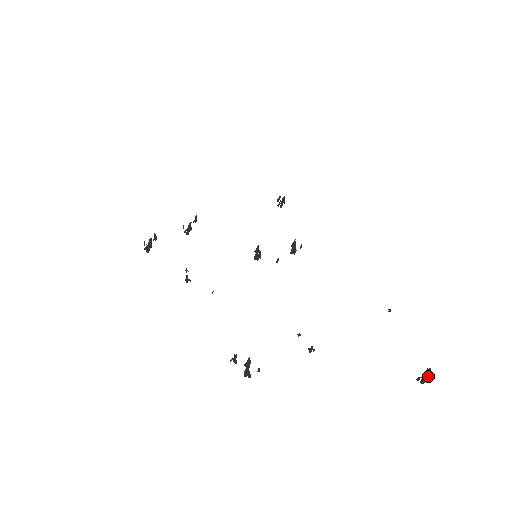
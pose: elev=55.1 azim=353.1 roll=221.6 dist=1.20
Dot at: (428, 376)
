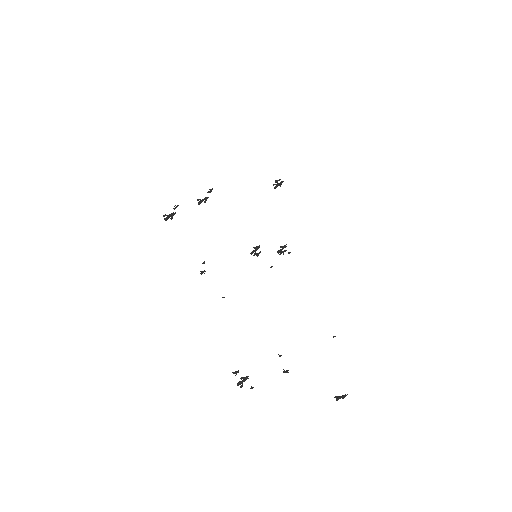
Dot at: (343, 398)
